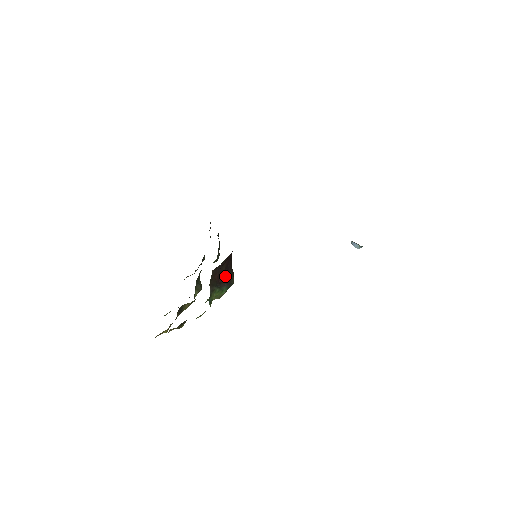
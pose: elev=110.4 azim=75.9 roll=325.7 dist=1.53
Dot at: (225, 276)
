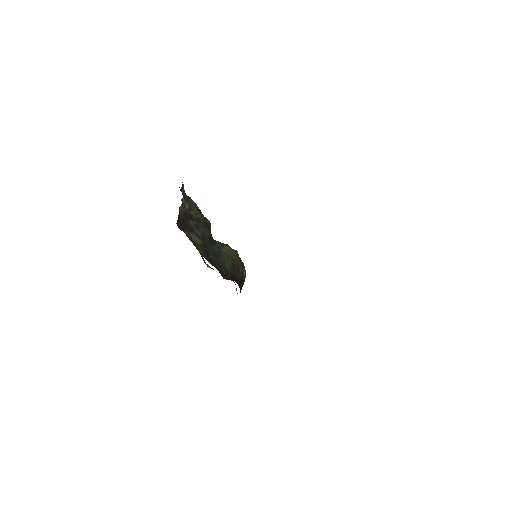
Dot at: occluded
